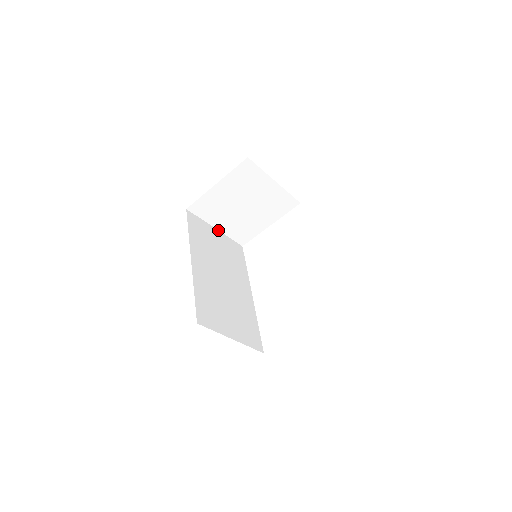
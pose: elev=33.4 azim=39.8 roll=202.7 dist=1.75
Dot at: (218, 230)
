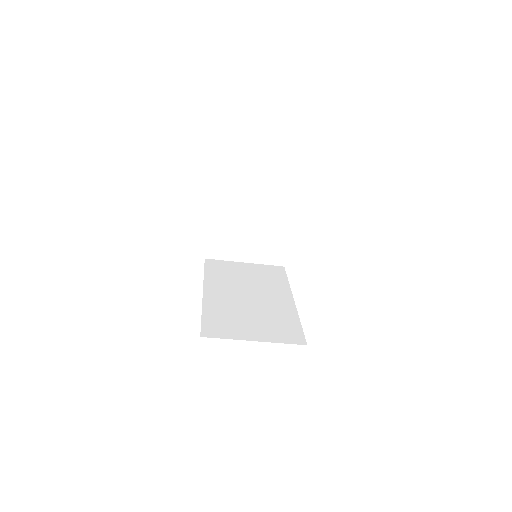
Dot at: (248, 263)
